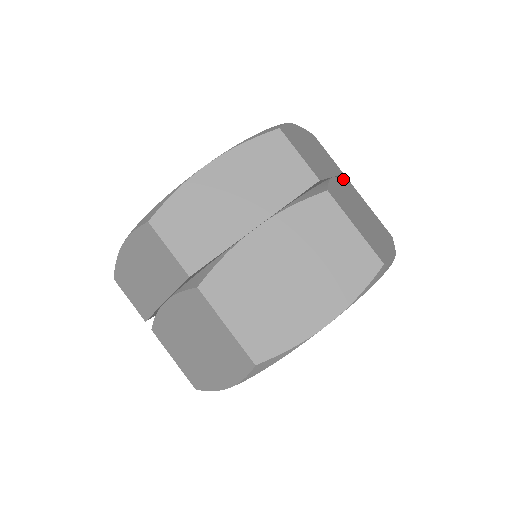
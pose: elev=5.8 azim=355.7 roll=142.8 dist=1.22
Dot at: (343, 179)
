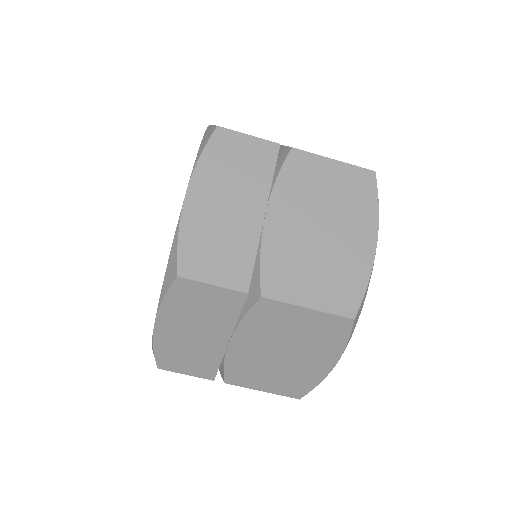
Dot at: (280, 174)
